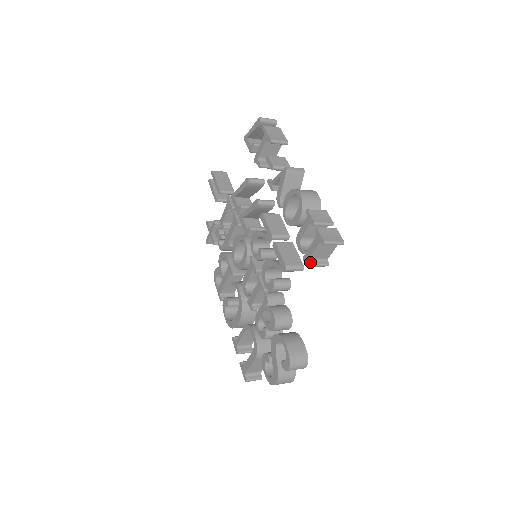
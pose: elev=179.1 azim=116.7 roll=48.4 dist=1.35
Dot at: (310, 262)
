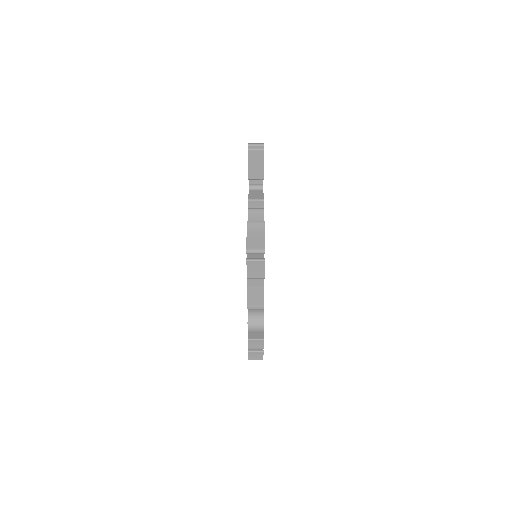
Dot at: occluded
